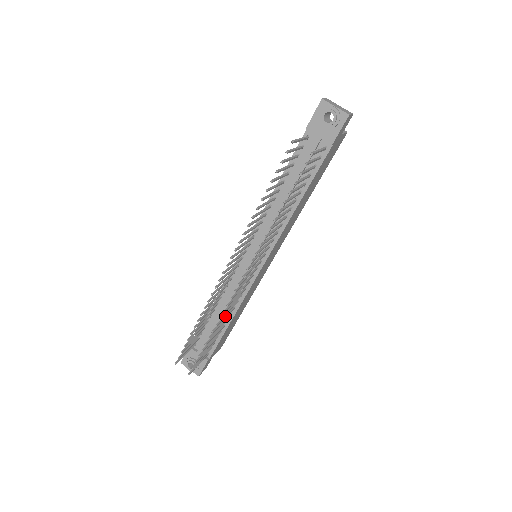
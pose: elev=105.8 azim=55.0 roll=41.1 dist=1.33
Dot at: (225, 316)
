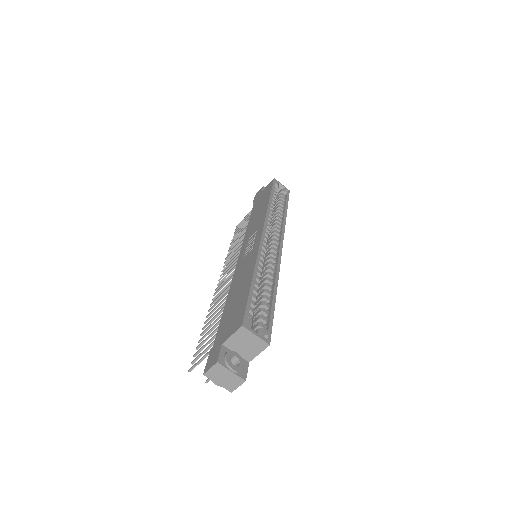
Dot at: occluded
